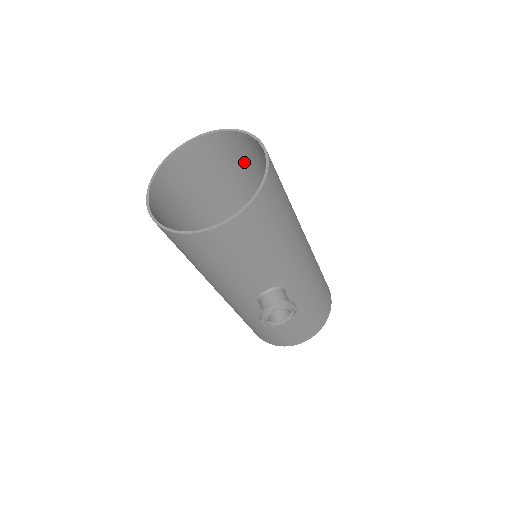
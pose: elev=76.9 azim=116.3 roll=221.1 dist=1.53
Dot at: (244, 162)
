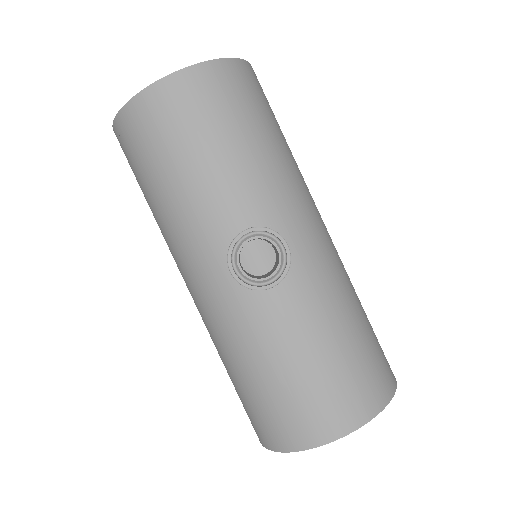
Dot at: occluded
